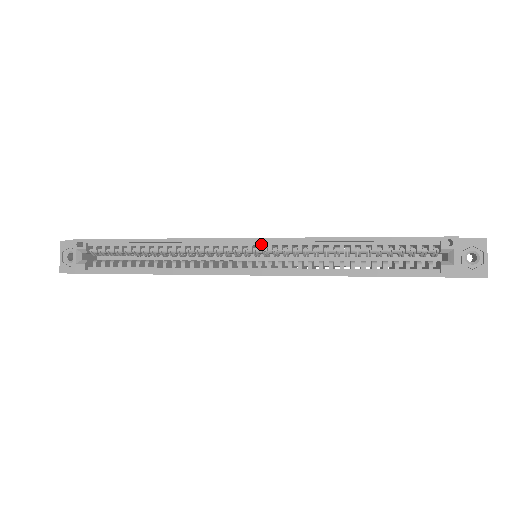
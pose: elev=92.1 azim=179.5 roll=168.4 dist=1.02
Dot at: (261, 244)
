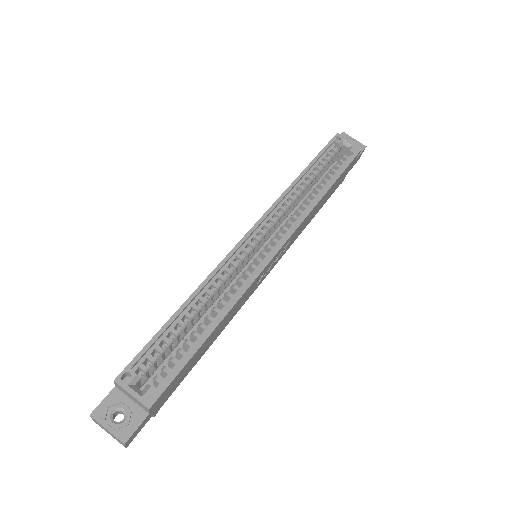
Dot at: (260, 228)
